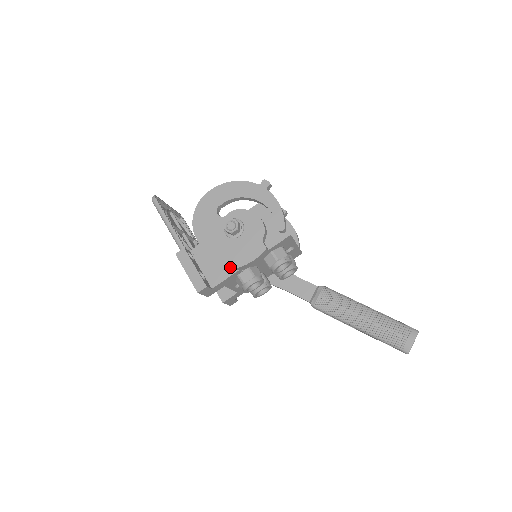
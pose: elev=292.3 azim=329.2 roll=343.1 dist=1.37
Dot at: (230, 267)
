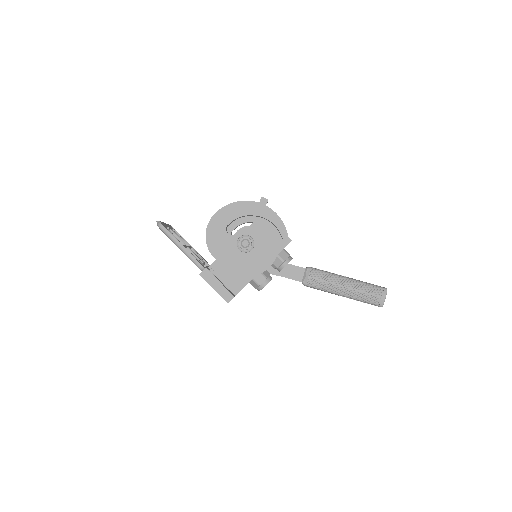
Dot at: (250, 277)
